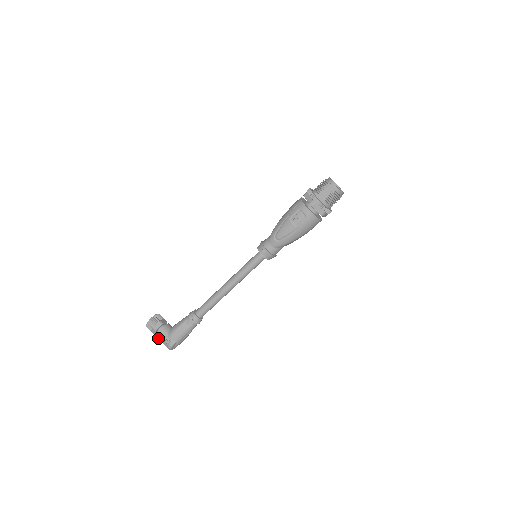
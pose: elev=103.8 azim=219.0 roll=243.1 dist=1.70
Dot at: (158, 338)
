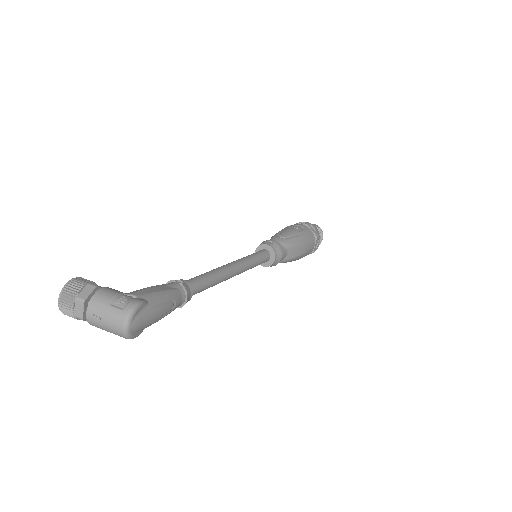
Dot at: (98, 299)
